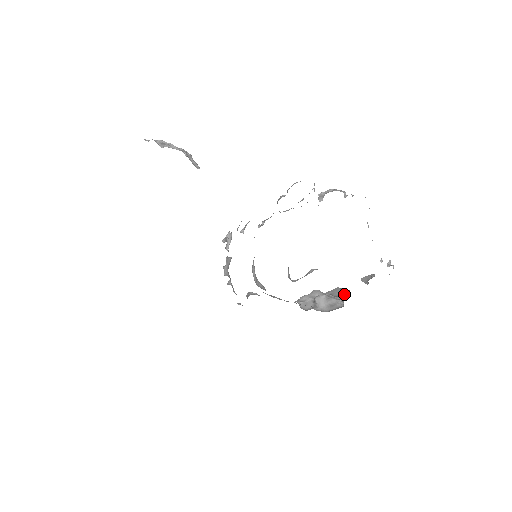
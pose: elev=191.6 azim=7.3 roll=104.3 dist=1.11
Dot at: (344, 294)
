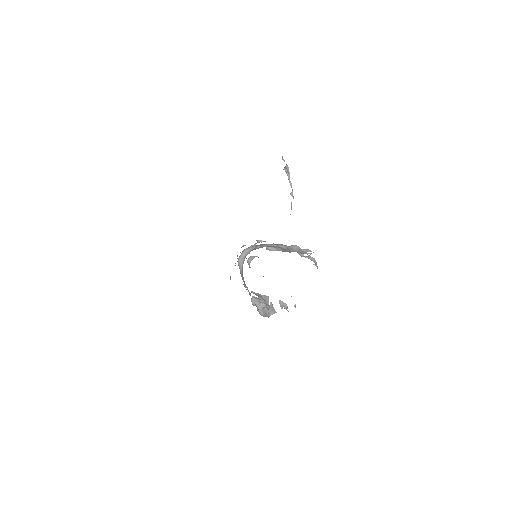
Dot at: (273, 311)
